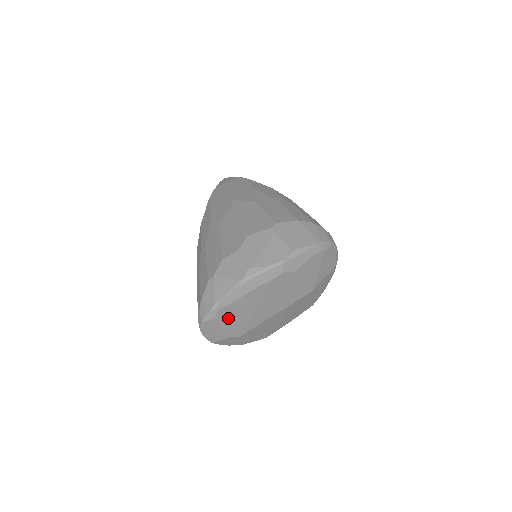
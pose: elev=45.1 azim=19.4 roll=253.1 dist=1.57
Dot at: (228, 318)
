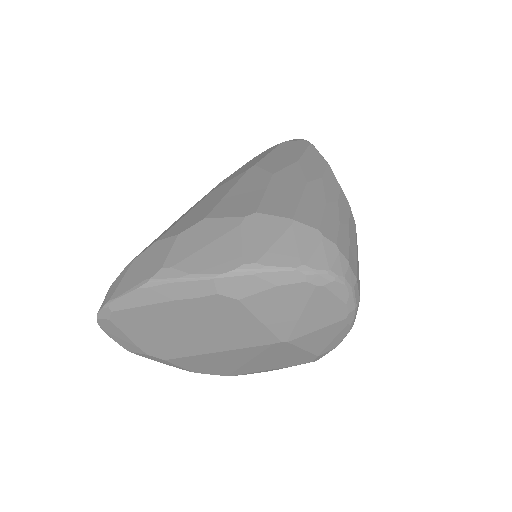
Dot at: (134, 328)
